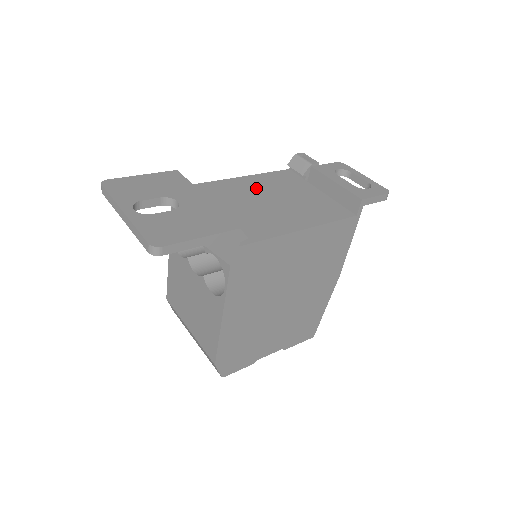
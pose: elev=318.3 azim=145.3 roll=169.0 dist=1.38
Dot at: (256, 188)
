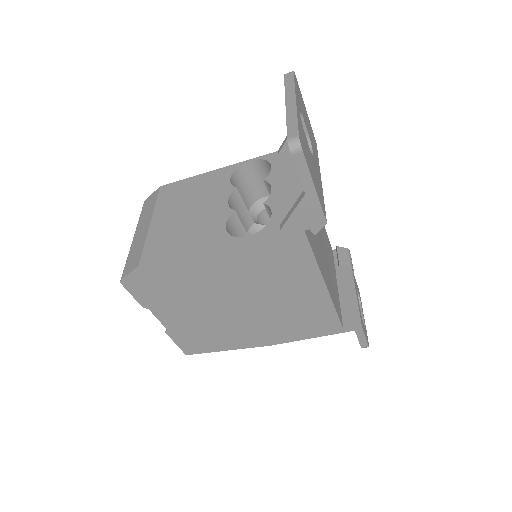
Dot at: occluded
